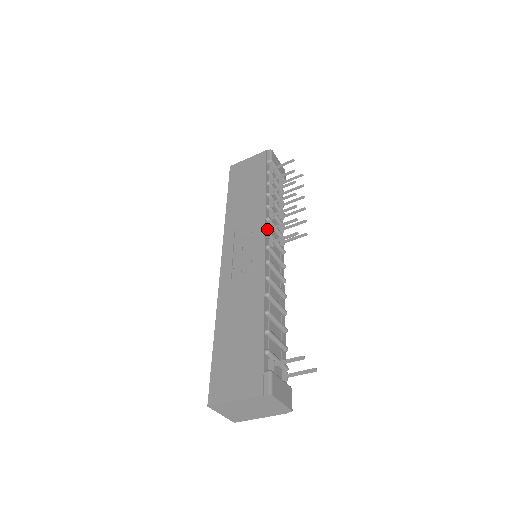
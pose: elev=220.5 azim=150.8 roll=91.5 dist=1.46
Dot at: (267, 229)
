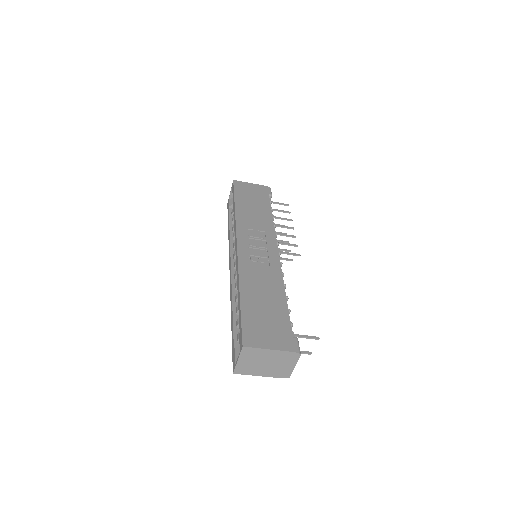
Dot at: occluded
